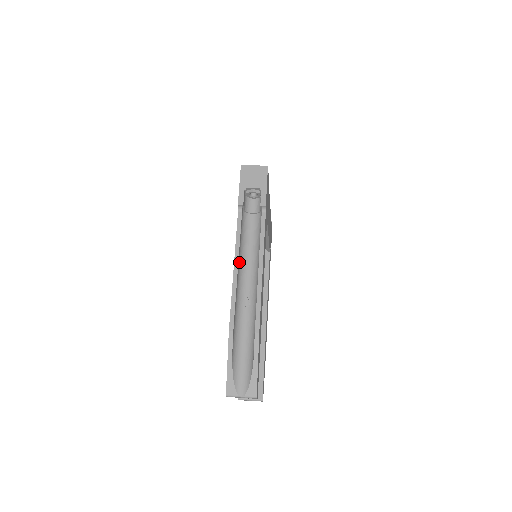
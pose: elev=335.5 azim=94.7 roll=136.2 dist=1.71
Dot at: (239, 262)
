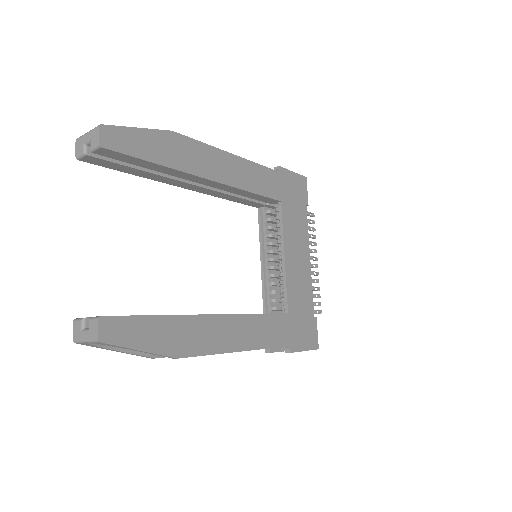
Dot at: occluded
